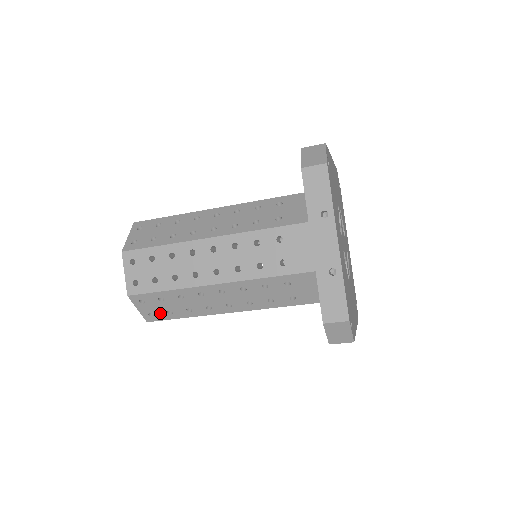
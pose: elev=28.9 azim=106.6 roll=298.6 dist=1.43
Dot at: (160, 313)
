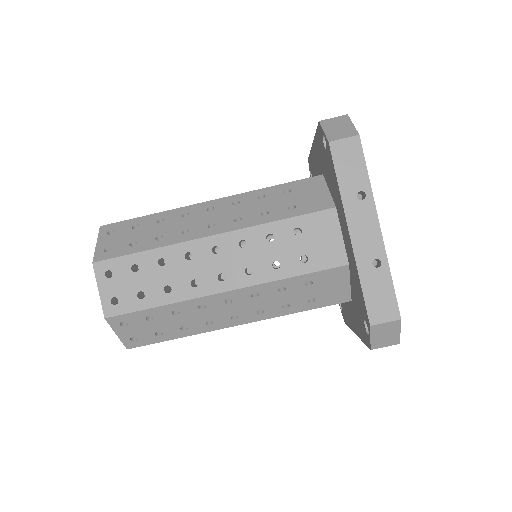
Dot at: (146, 336)
